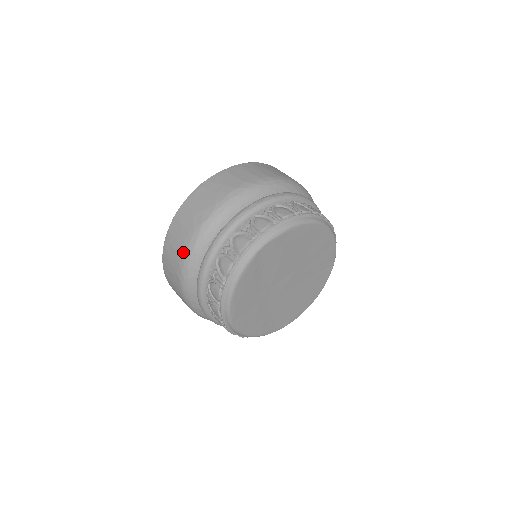
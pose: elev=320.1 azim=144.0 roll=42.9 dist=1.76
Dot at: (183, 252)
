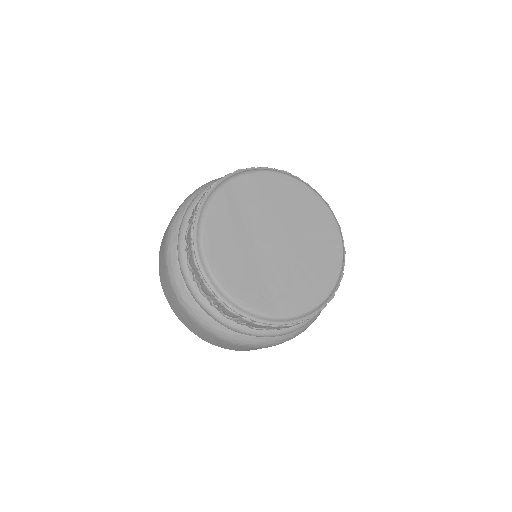
Dot at: (169, 225)
